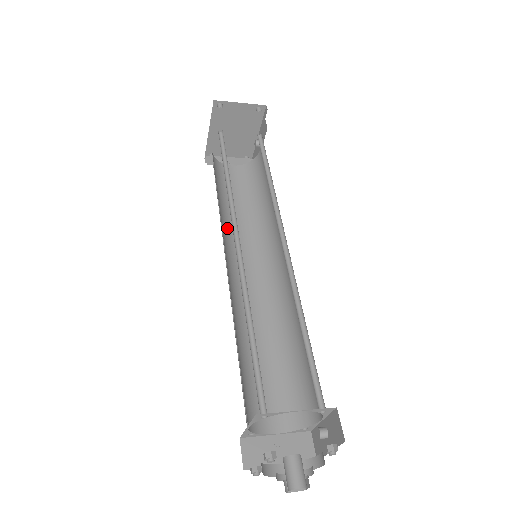
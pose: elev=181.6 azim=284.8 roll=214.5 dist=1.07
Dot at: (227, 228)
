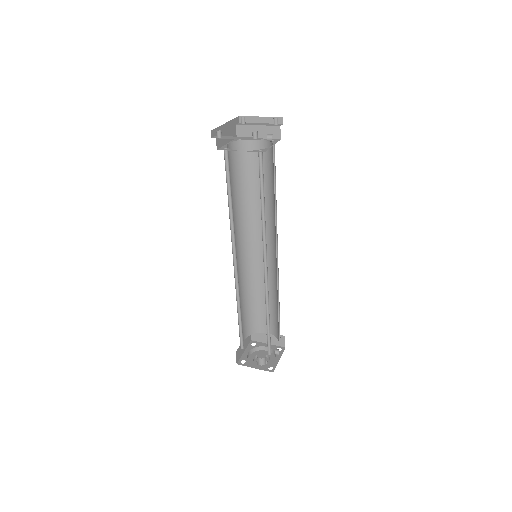
Dot at: (247, 214)
